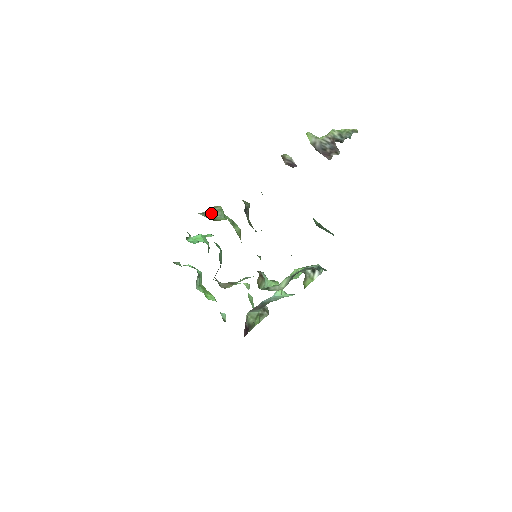
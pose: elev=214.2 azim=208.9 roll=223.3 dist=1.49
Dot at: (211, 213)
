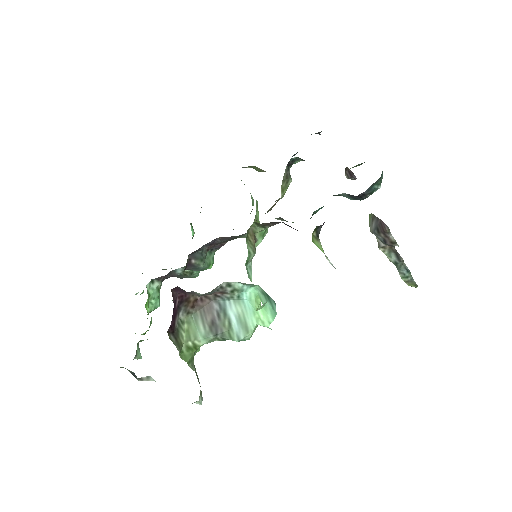
Dot at: occluded
